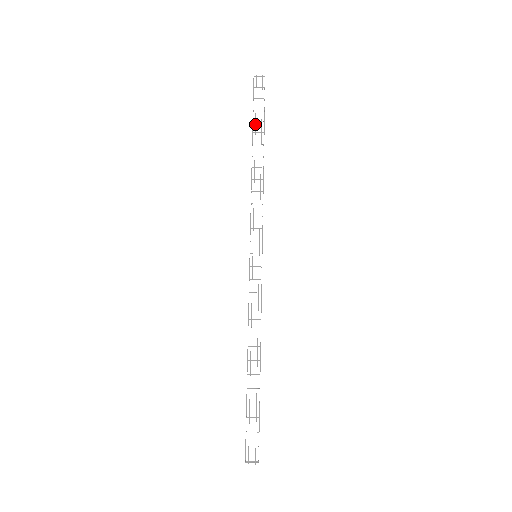
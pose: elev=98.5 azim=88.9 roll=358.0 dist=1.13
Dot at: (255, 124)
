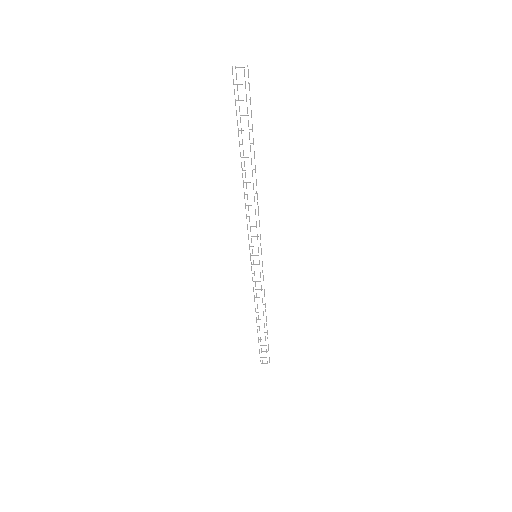
Dot at: occluded
